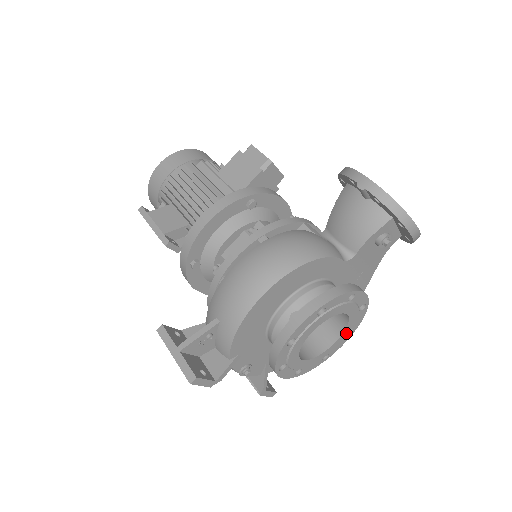
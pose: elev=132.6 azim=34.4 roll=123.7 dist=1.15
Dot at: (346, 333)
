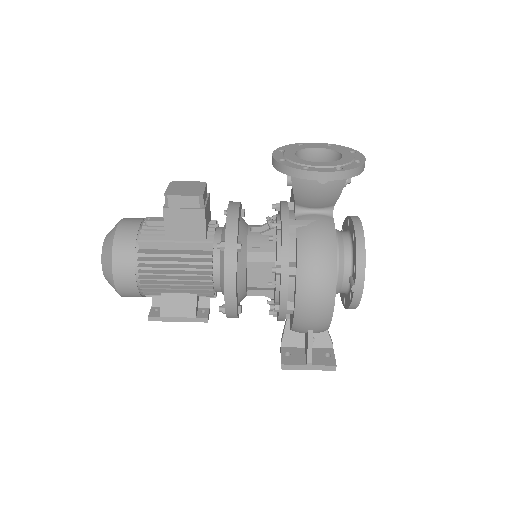
Dot at: occluded
